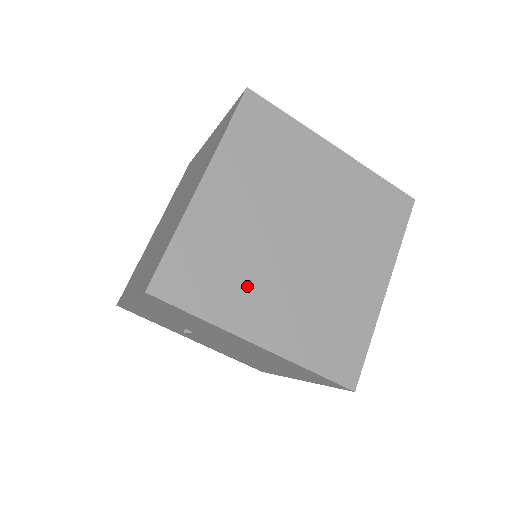
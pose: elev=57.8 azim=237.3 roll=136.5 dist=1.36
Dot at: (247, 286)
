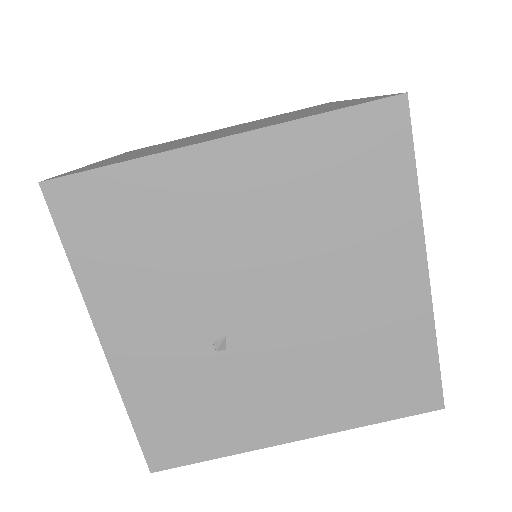
Dot at: occluded
